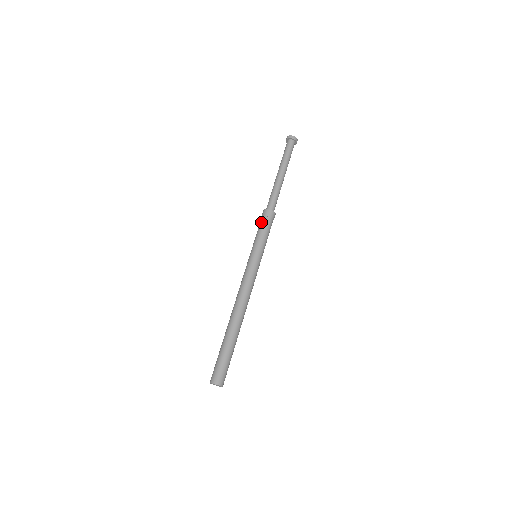
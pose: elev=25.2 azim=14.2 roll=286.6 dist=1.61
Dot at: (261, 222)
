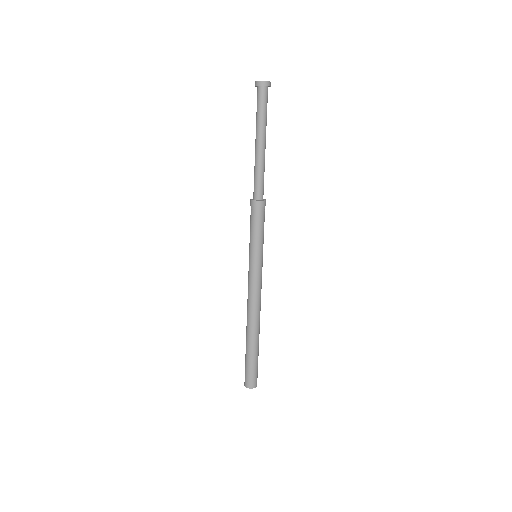
Dot at: (250, 216)
